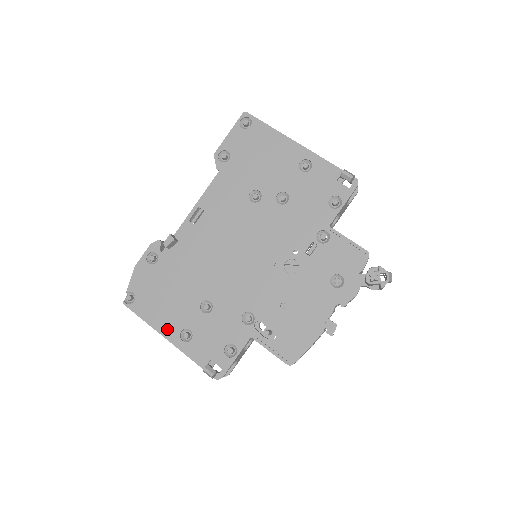
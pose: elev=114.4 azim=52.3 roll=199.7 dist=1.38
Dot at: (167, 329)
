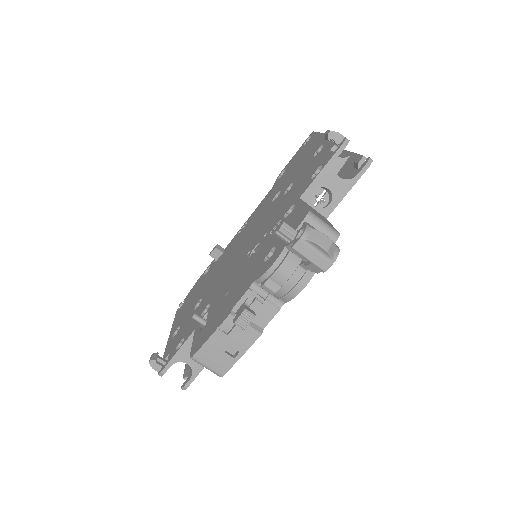
Dot at: (174, 328)
